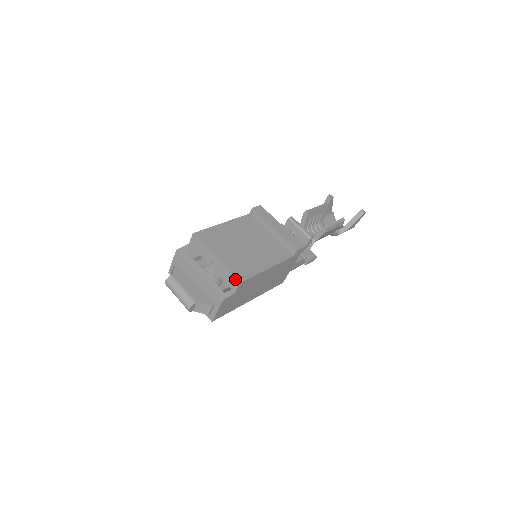
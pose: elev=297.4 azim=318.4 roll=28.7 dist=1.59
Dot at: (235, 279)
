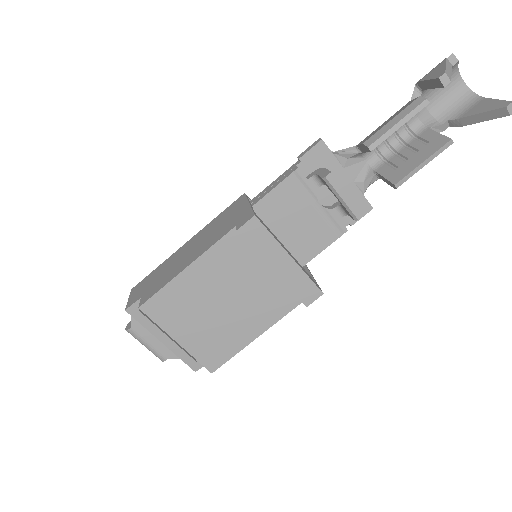
Dot at: (205, 367)
